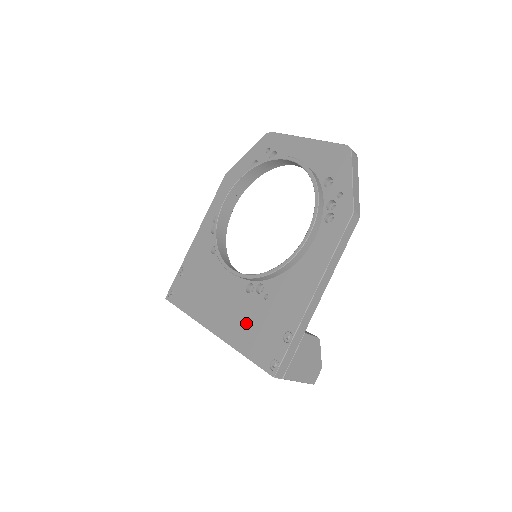
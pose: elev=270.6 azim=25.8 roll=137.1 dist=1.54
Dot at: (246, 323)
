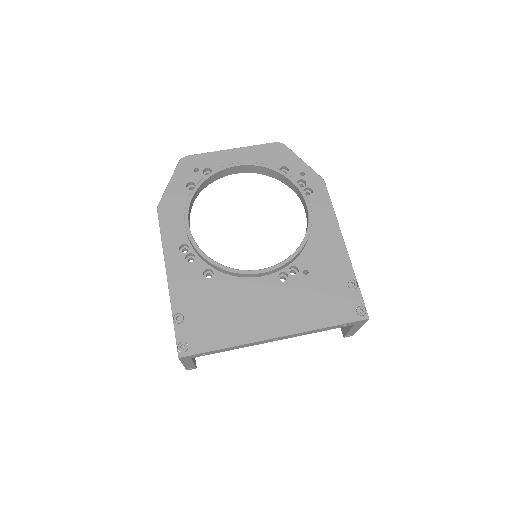
Dot at: (306, 303)
